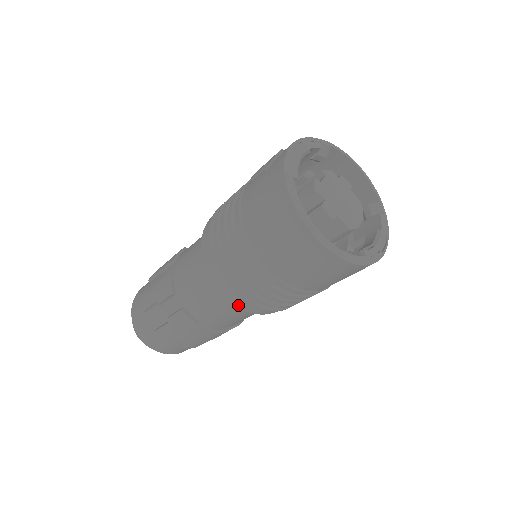
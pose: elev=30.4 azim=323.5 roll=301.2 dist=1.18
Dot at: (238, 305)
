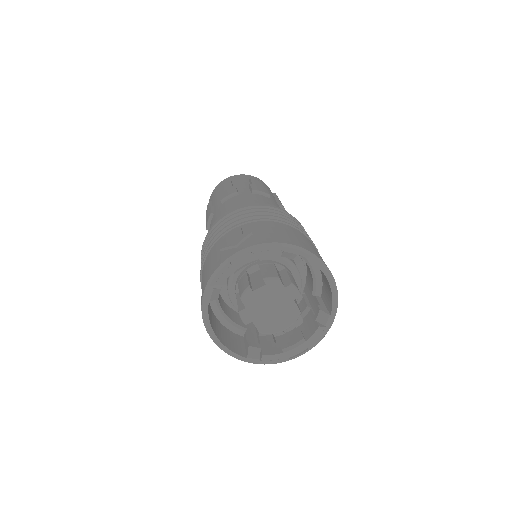
Dot at: occluded
